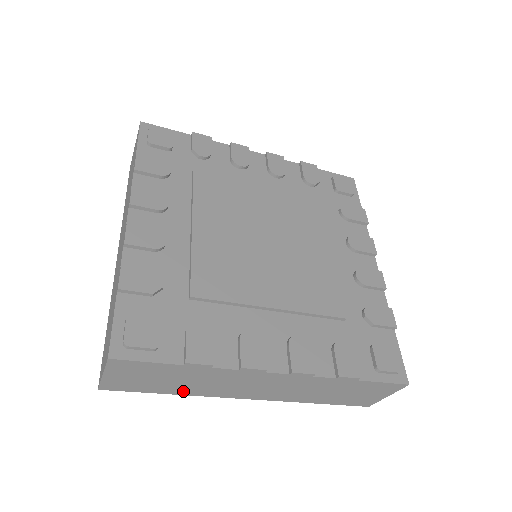
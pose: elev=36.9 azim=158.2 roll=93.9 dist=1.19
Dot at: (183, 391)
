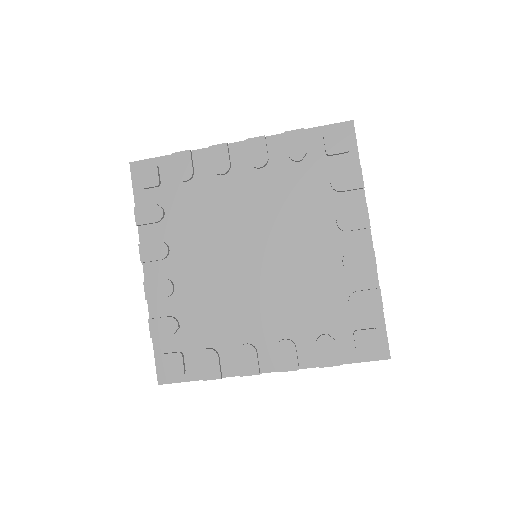
Dot at: occluded
